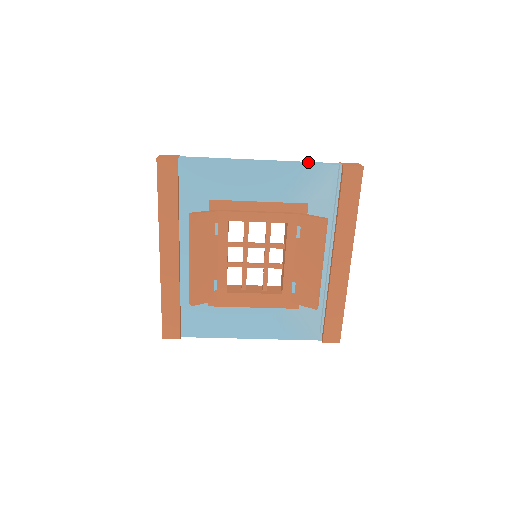
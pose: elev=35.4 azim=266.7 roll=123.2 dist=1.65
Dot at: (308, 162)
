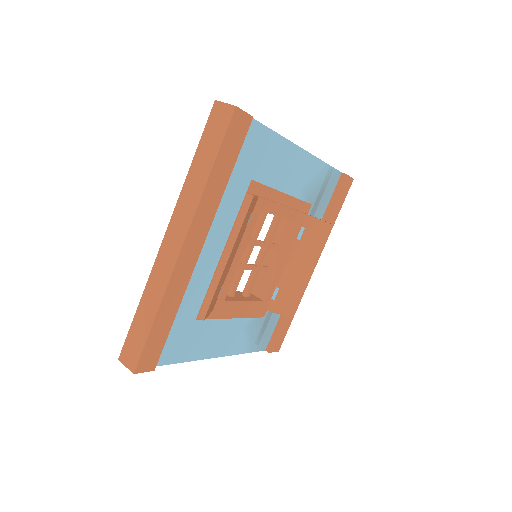
Dot at: occluded
